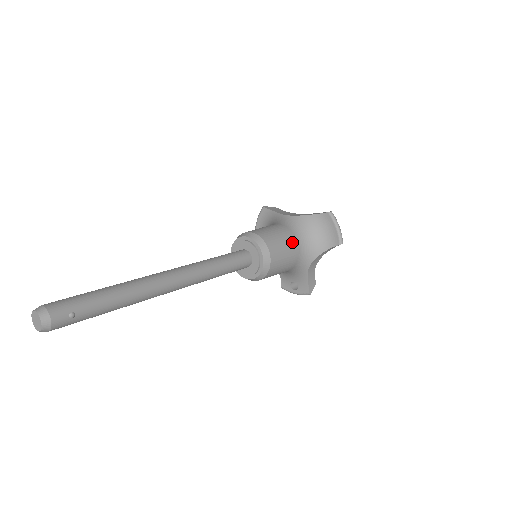
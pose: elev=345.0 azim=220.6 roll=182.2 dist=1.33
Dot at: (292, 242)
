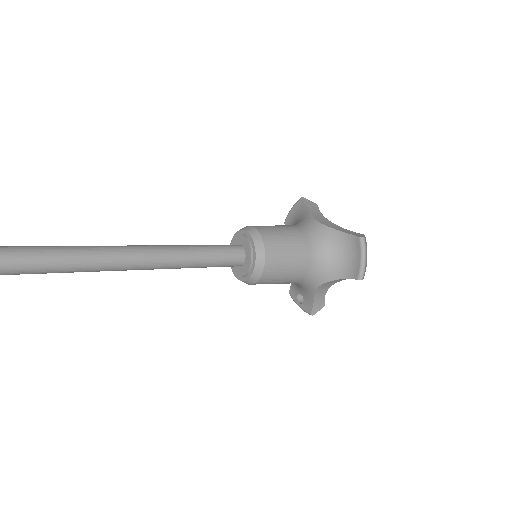
Dot at: (302, 256)
